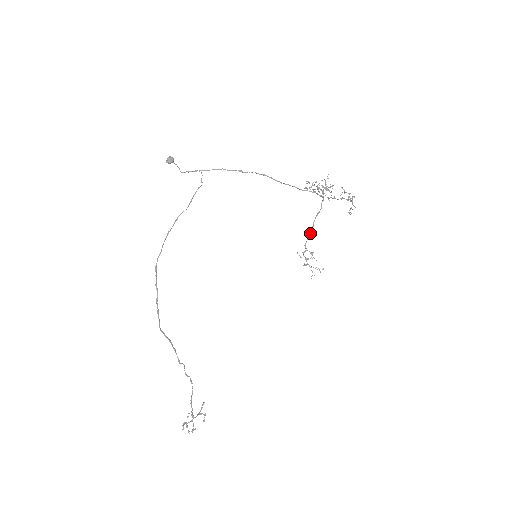
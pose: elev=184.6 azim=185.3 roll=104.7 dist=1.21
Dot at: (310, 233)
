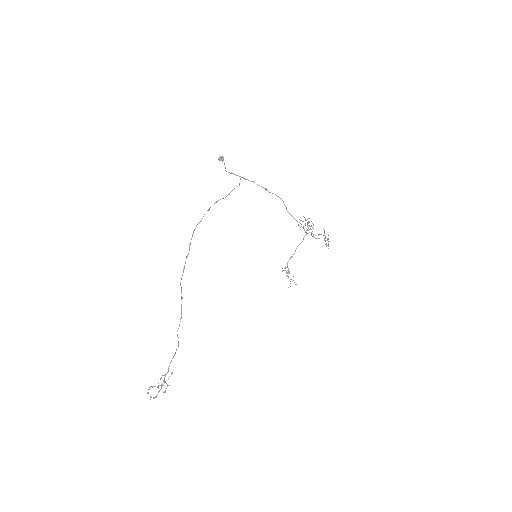
Dot at: occluded
